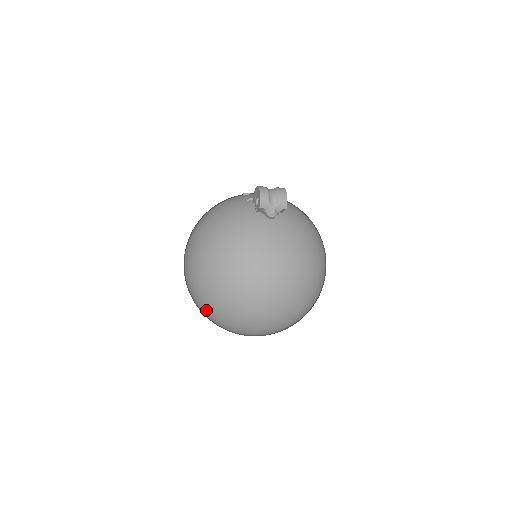
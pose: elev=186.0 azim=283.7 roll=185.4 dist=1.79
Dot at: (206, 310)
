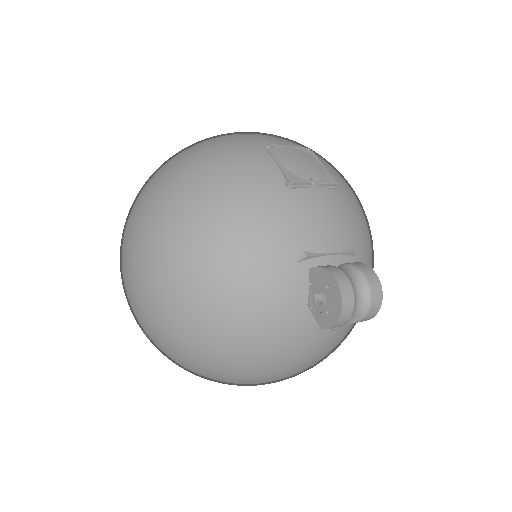
Dot at: occluded
